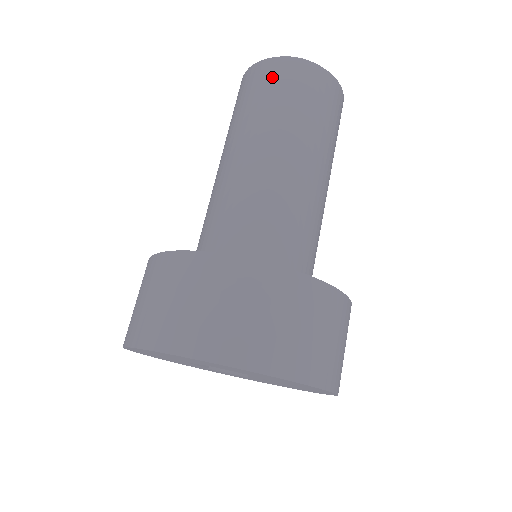
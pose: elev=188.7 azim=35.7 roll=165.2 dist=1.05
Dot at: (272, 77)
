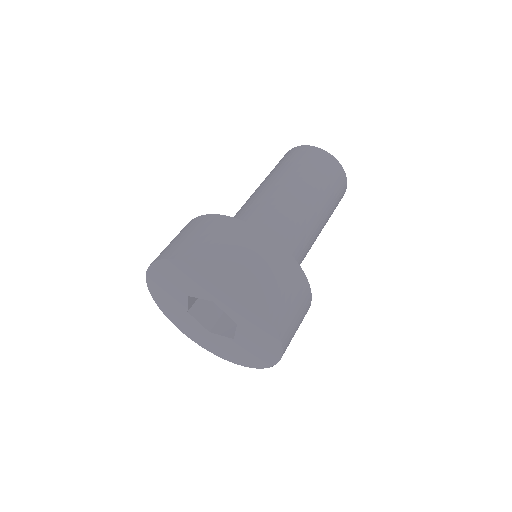
Dot at: (318, 159)
